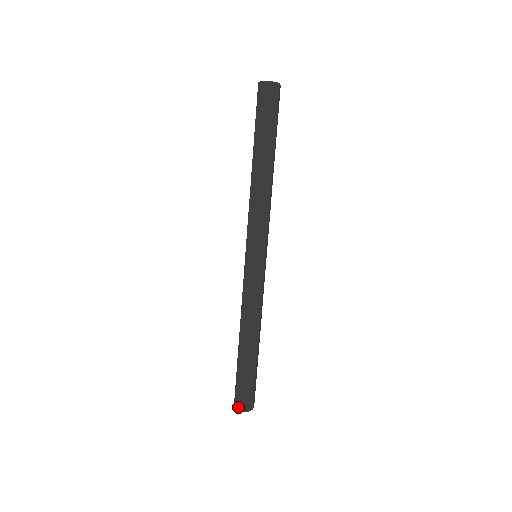
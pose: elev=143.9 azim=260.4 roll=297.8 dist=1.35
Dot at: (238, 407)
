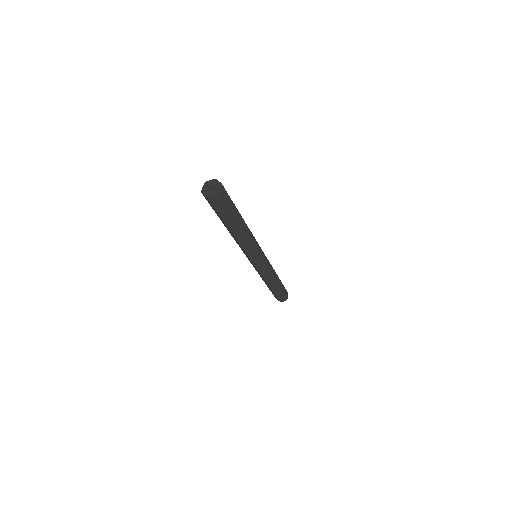
Dot at: (283, 301)
